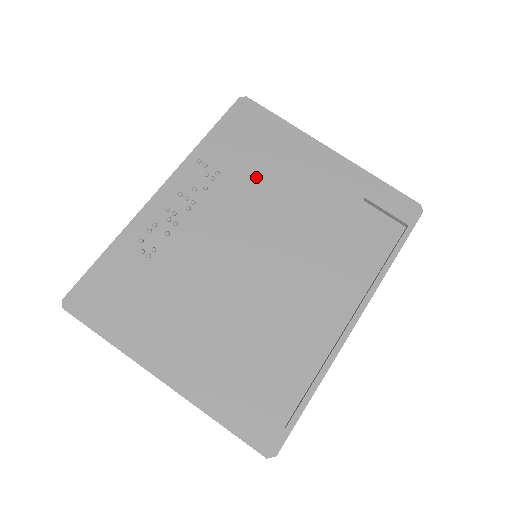
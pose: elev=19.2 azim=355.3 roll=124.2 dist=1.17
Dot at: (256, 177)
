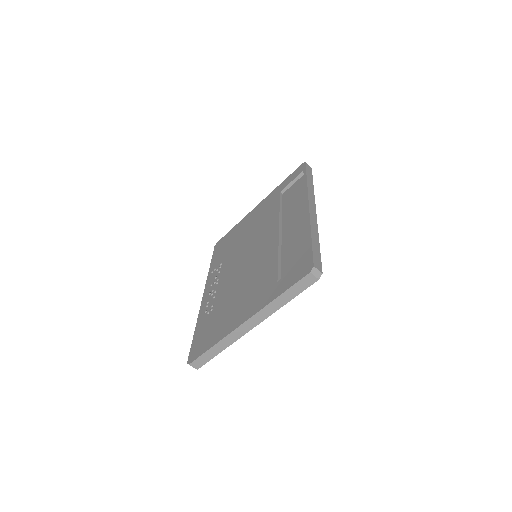
Dot at: (236, 246)
